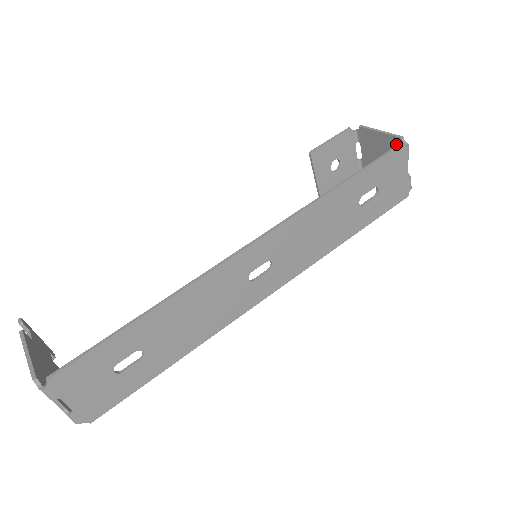
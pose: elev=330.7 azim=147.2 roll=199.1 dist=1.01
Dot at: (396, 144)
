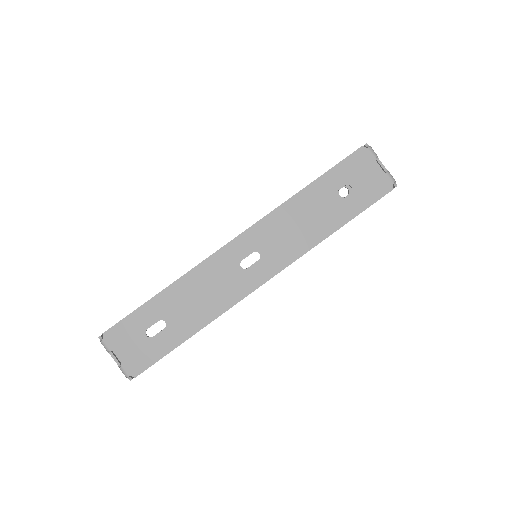
Dot at: occluded
